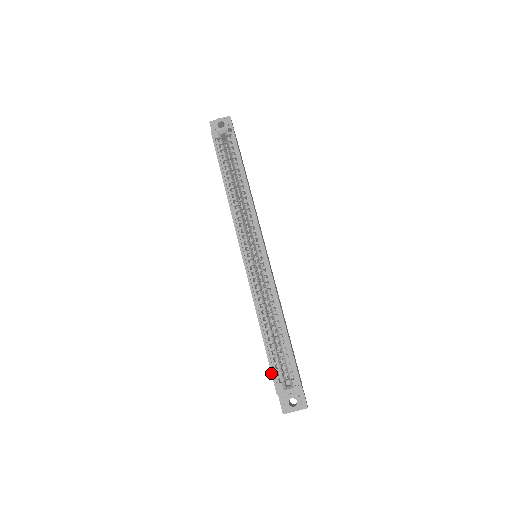
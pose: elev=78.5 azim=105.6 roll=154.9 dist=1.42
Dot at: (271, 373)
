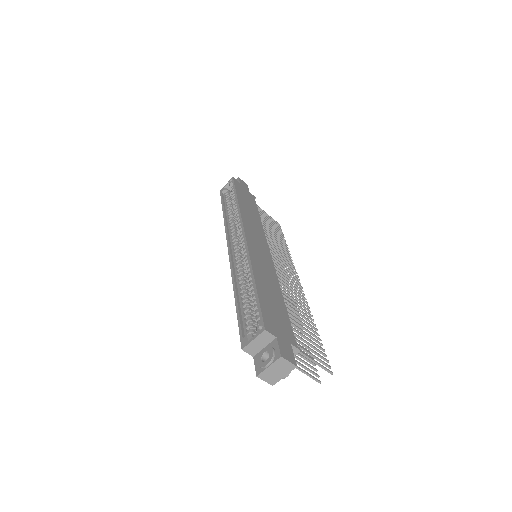
Dot at: (239, 331)
